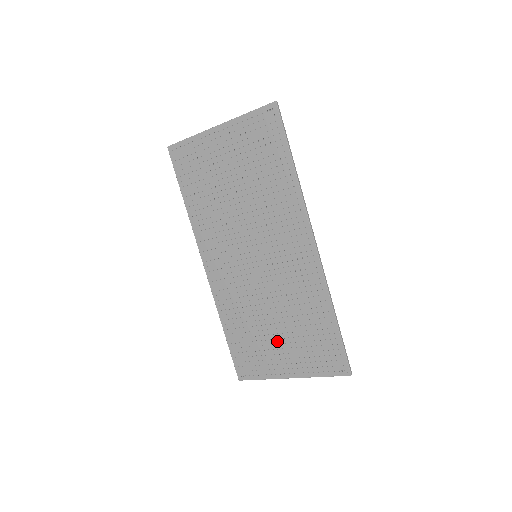
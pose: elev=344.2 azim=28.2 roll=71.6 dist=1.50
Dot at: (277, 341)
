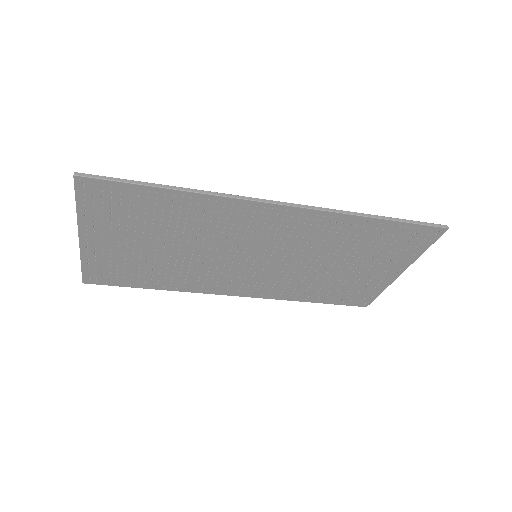
Dot at: (357, 271)
